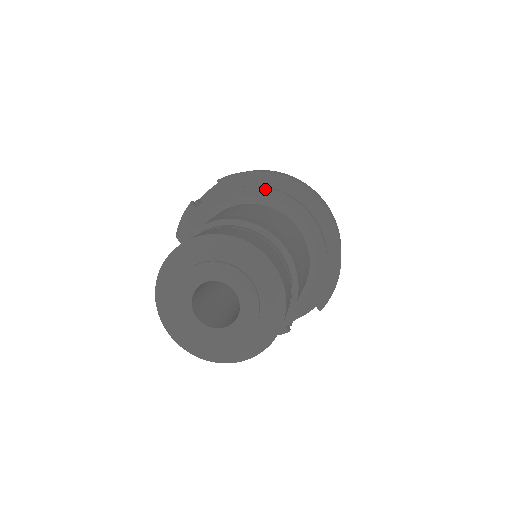
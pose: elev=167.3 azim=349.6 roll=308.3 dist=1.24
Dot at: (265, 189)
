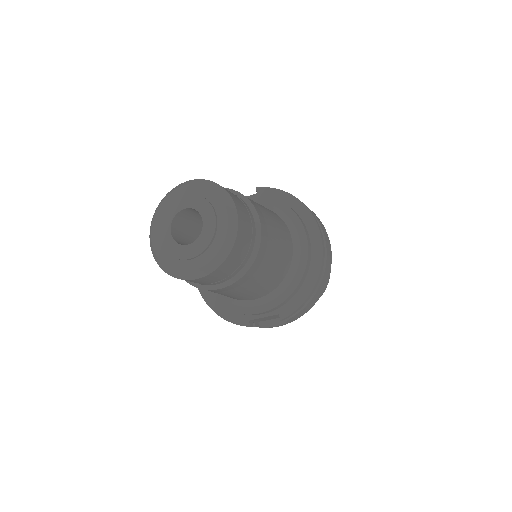
Dot at: (284, 204)
